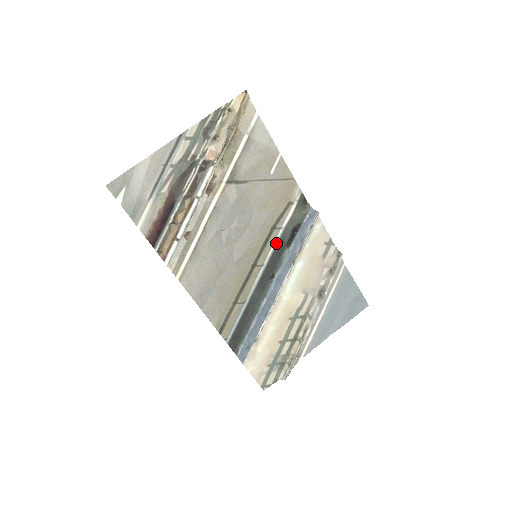
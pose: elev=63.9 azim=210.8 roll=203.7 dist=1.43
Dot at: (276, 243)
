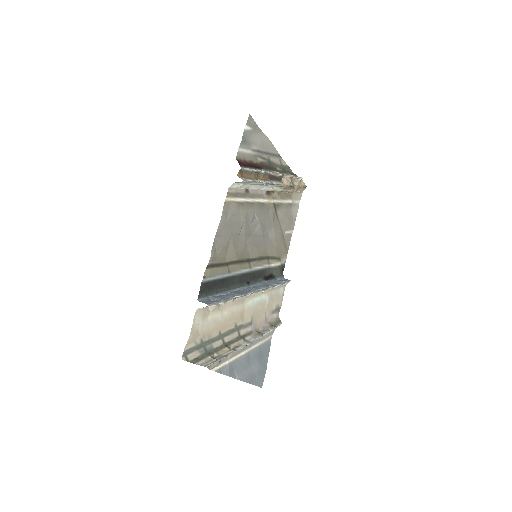
Dot at: (262, 268)
